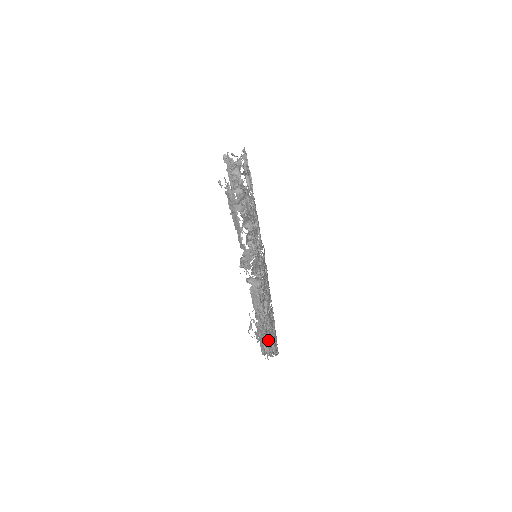
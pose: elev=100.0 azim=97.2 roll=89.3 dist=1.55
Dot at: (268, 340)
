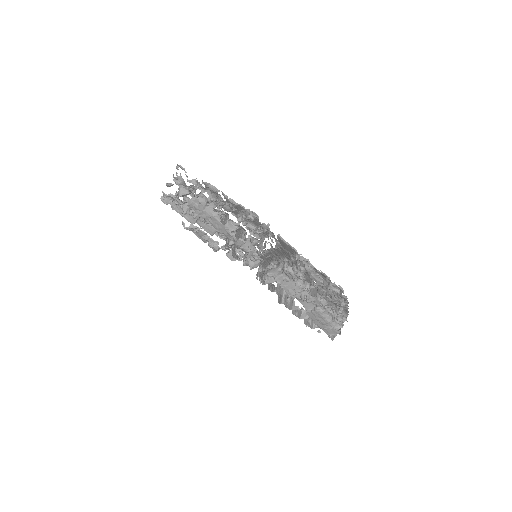
Dot at: (331, 290)
